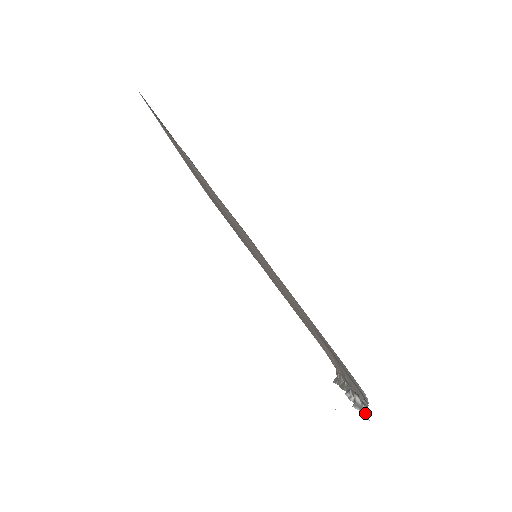
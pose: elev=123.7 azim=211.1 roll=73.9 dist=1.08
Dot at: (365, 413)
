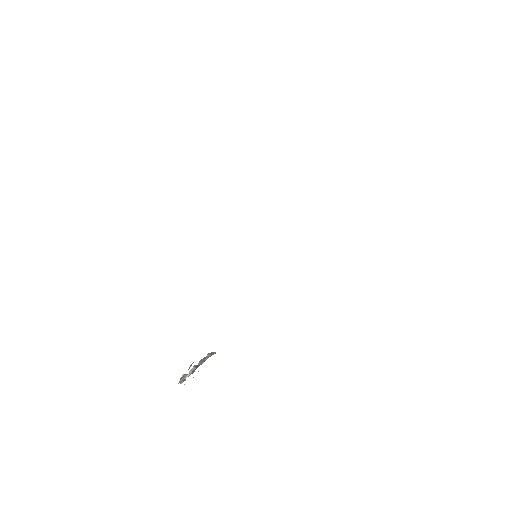
Dot at: occluded
